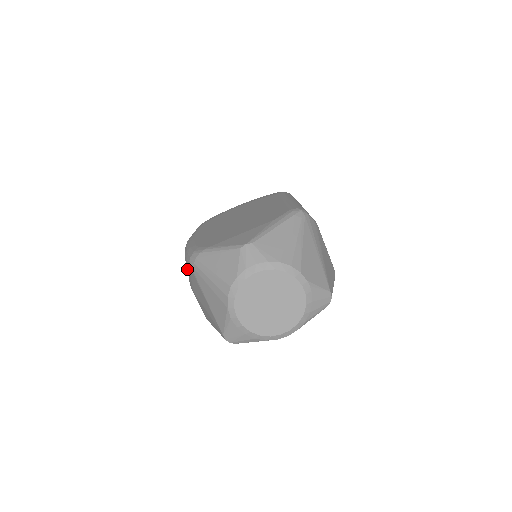
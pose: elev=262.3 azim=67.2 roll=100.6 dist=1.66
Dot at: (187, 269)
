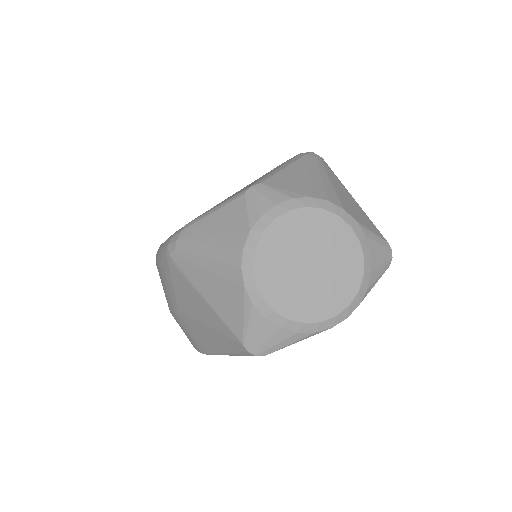
Dot at: (164, 278)
